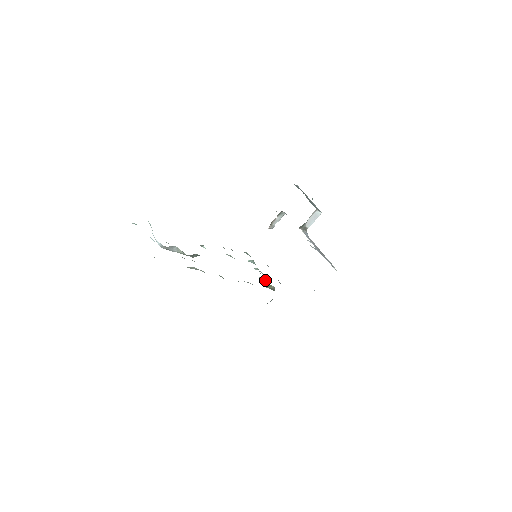
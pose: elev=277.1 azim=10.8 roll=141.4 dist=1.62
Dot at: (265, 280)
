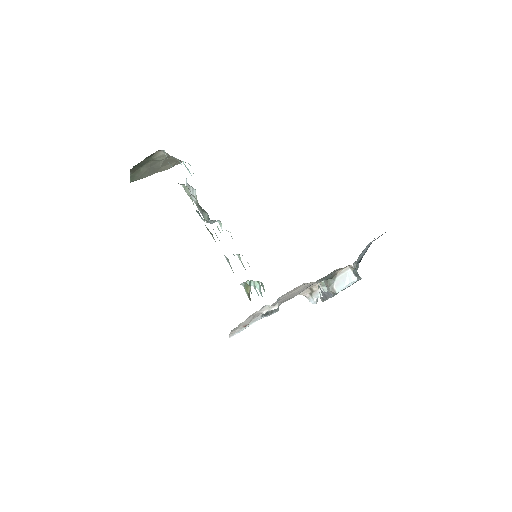
Dot at: occluded
